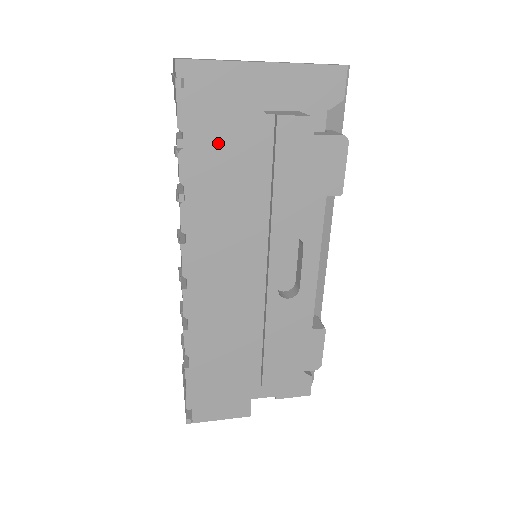
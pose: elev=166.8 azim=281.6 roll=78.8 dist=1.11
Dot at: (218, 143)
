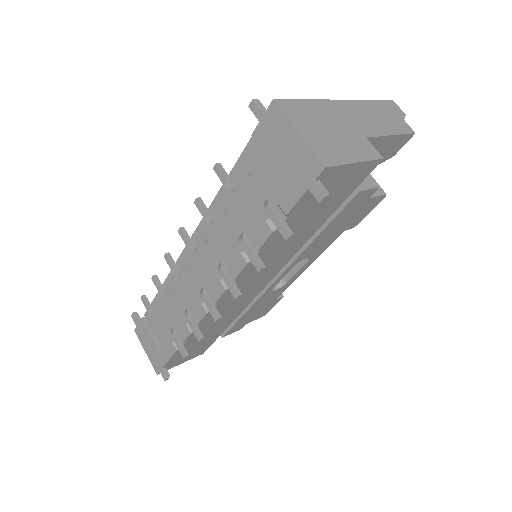
Dot at: (306, 218)
